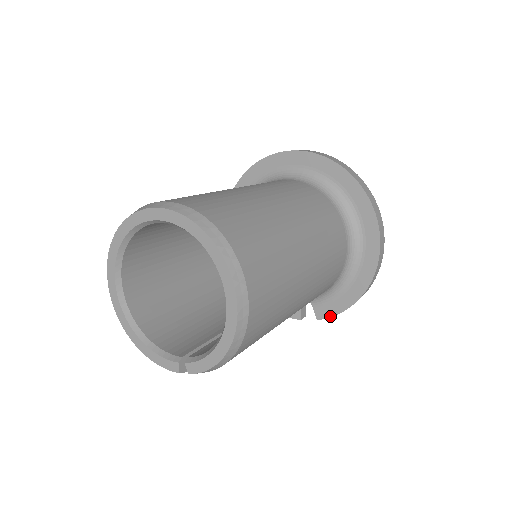
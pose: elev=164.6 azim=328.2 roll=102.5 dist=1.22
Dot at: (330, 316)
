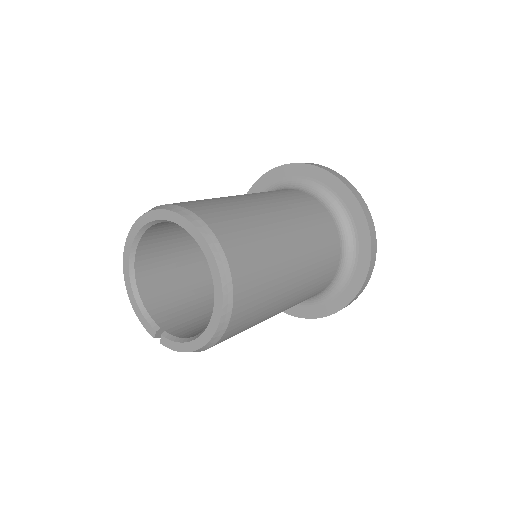
Dot at: (294, 315)
